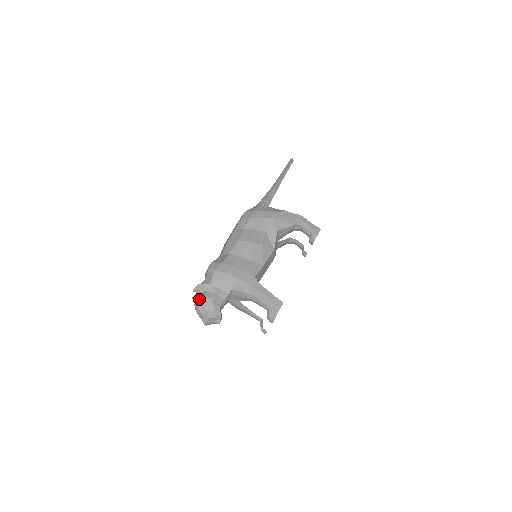
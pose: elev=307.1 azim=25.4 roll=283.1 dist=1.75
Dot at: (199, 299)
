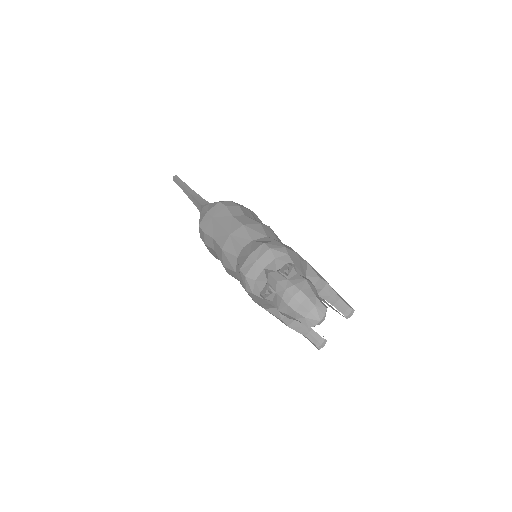
Dot at: (299, 284)
